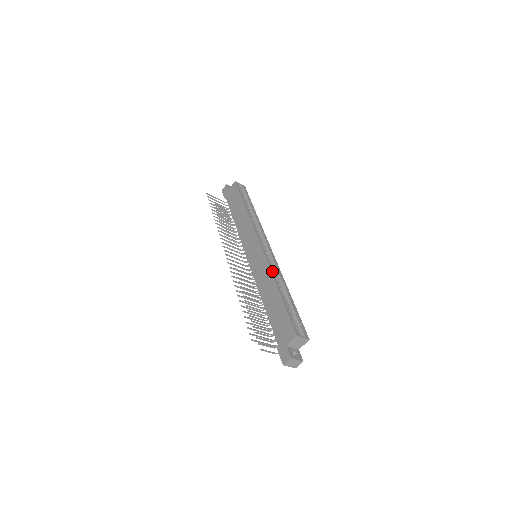
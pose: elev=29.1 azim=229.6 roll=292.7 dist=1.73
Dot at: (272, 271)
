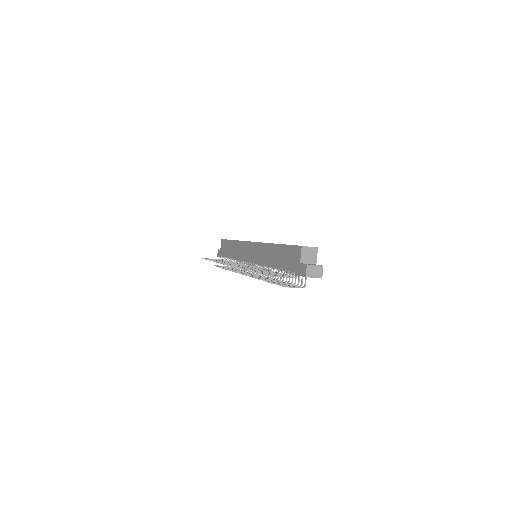
Dot at: (267, 243)
